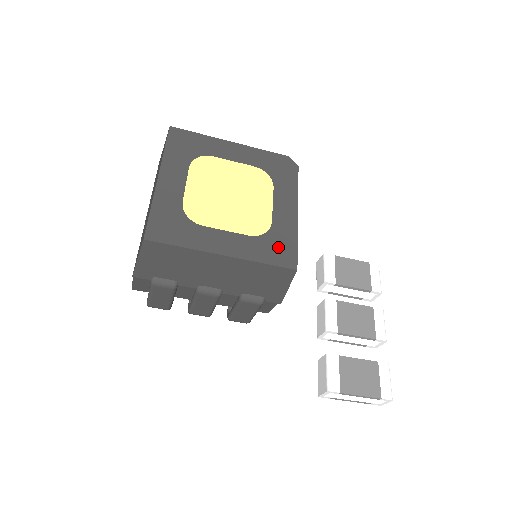
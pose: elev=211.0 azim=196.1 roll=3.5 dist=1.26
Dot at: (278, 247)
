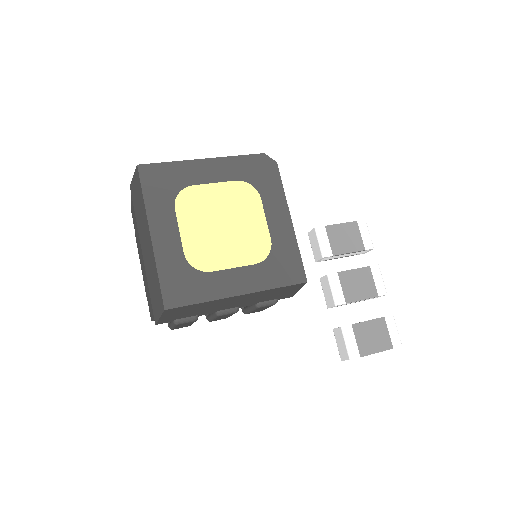
Dot at: (284, 265)
